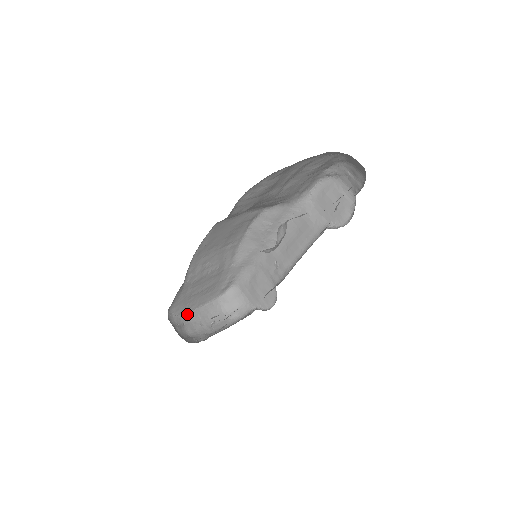
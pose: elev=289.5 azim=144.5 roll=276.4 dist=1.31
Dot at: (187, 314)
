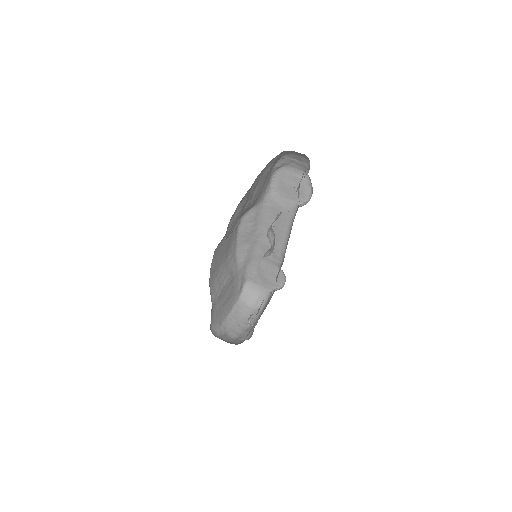
Dot at: (224, 323)
